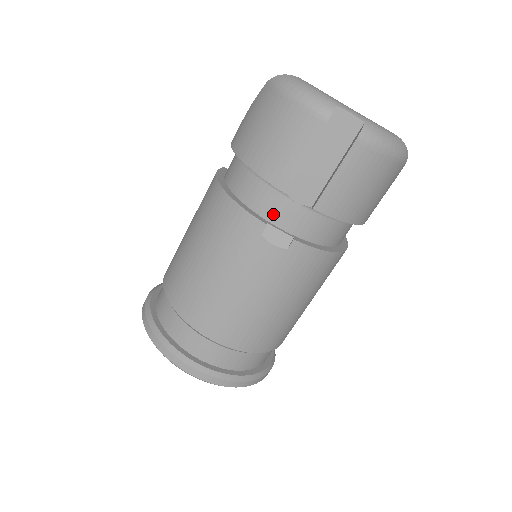
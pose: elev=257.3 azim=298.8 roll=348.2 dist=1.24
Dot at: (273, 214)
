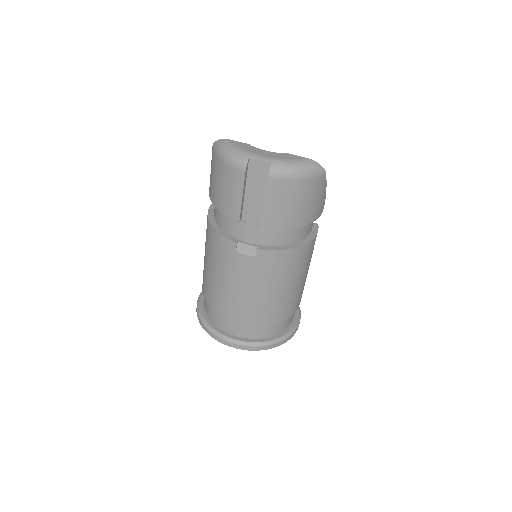
Dot at: (240, 234)
